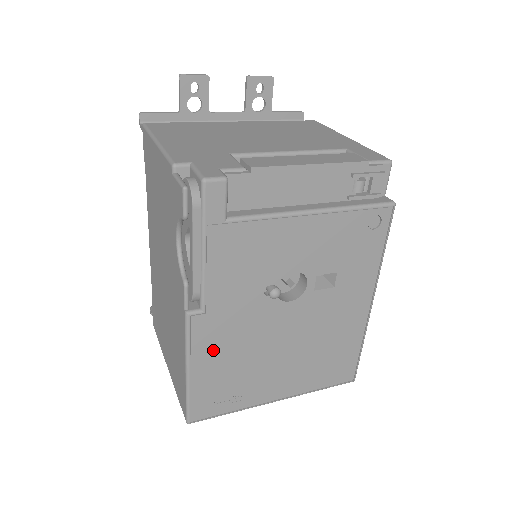
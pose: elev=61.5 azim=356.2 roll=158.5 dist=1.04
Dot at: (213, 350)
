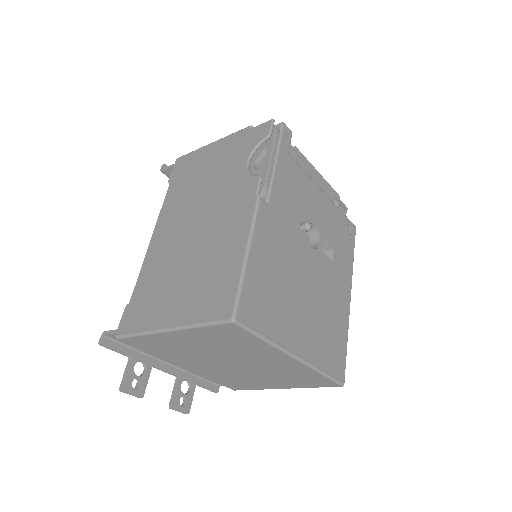
Dot at: (267, 246)
